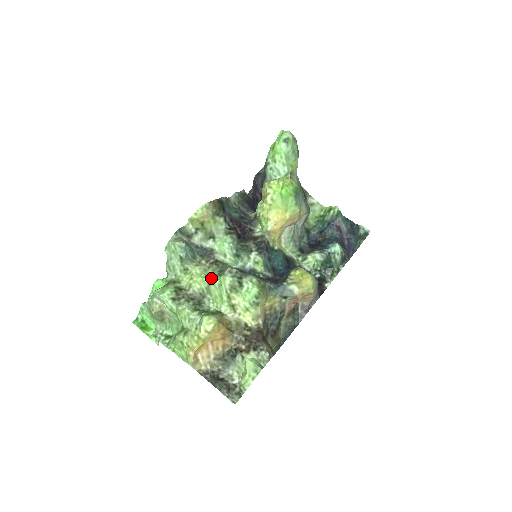
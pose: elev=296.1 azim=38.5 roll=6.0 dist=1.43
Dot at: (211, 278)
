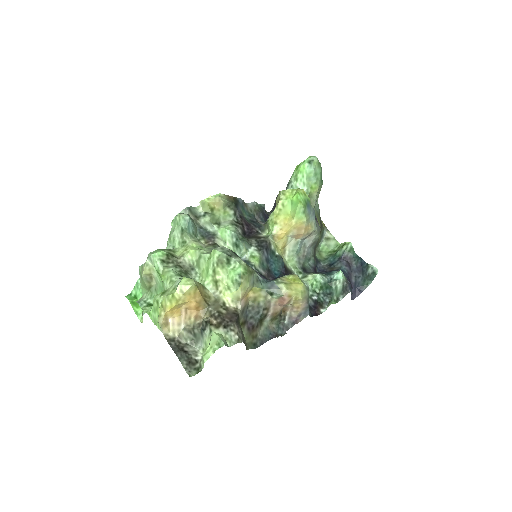
Dot at: (203, 252)
